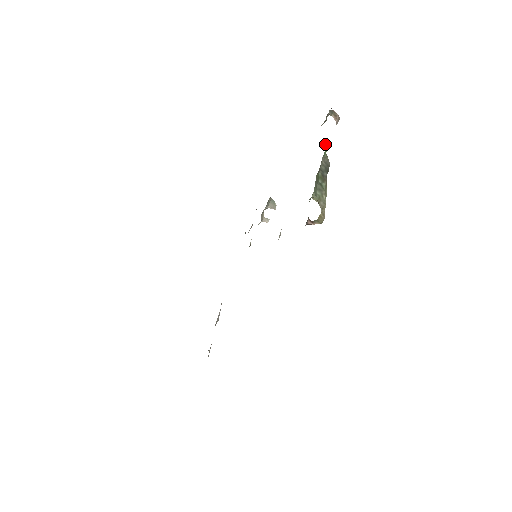
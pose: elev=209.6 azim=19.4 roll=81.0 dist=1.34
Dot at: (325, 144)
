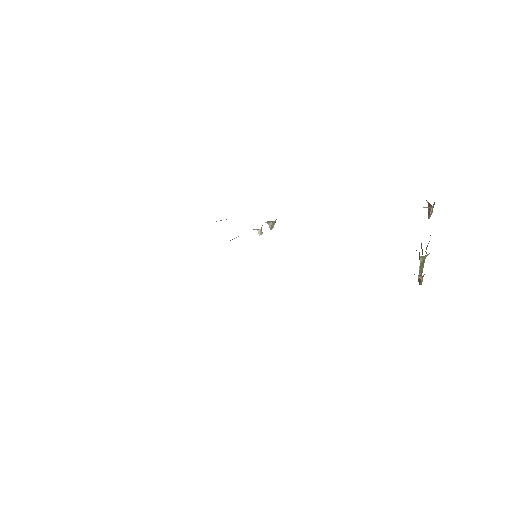
Dot at: occluded
